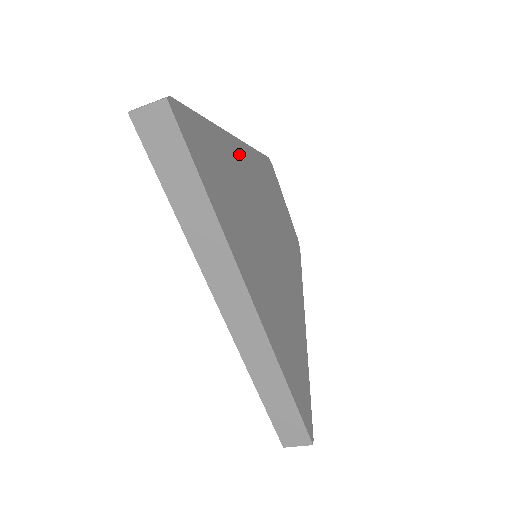
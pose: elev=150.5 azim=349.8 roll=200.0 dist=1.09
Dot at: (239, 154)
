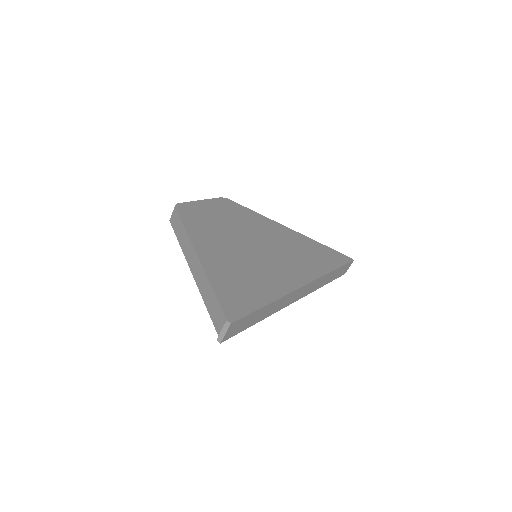
Dot at: (207, 253)
